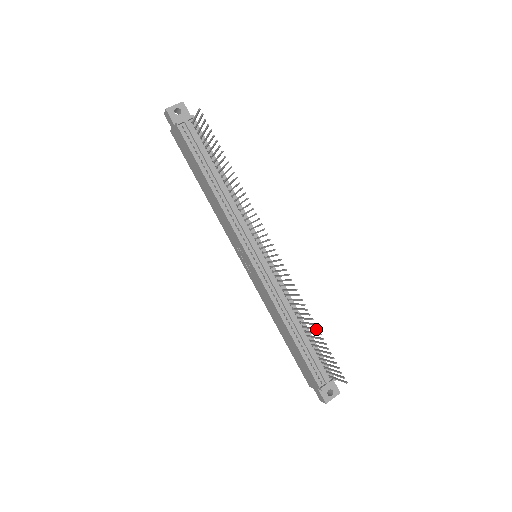
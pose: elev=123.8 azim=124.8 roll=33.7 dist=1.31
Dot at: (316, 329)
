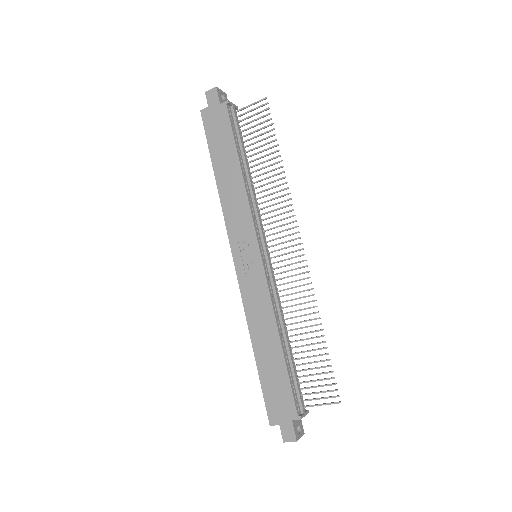
Dot at: (321, 336)
